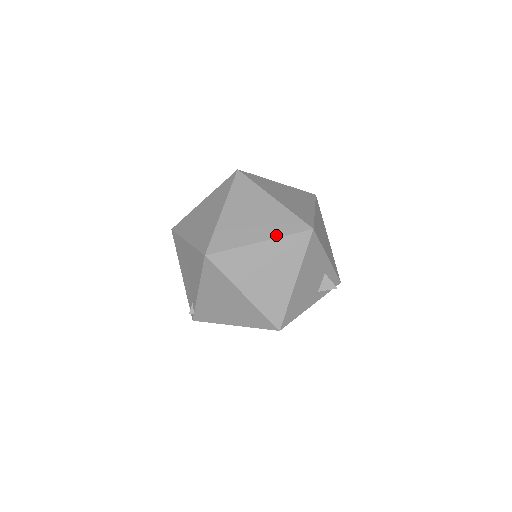
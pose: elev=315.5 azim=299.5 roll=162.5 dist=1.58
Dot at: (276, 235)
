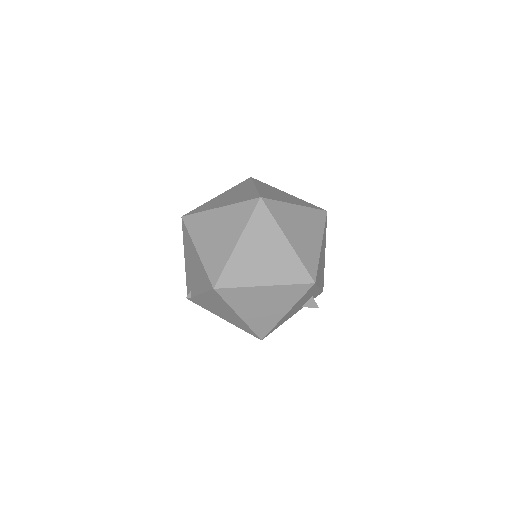
Dot at: (281, 282)
